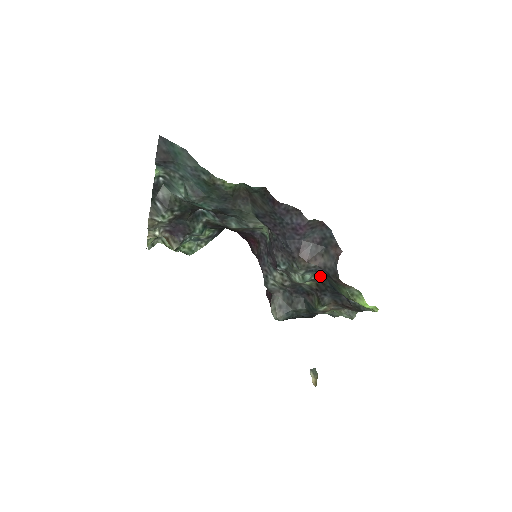
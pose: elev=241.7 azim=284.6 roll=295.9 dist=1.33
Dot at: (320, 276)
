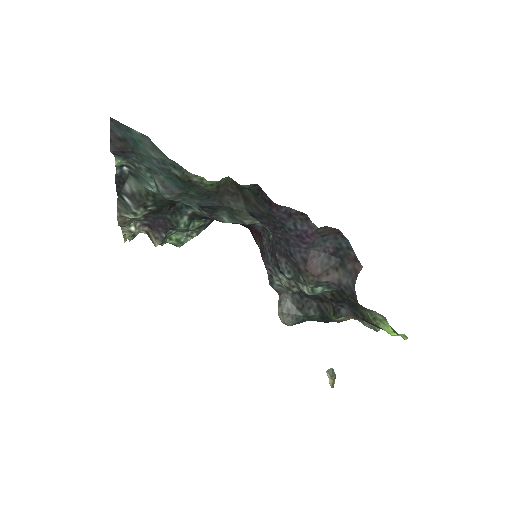
Dot at: occluded
